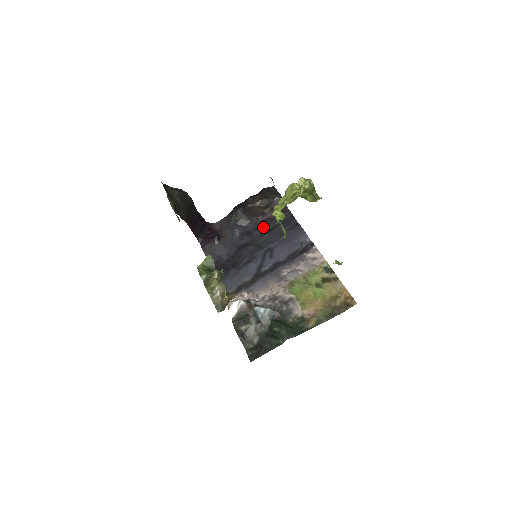
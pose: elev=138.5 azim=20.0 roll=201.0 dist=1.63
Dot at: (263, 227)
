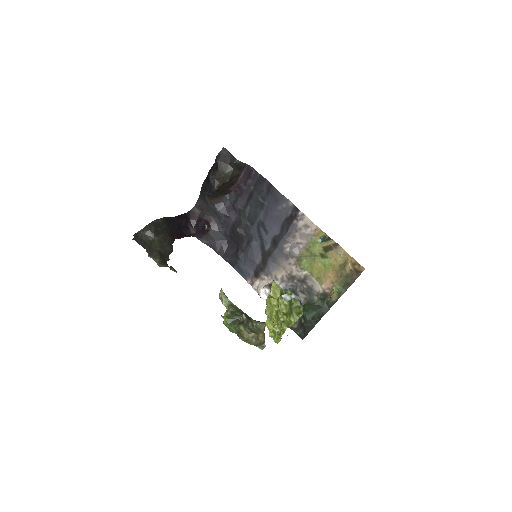
Dot at: (240, 198)
